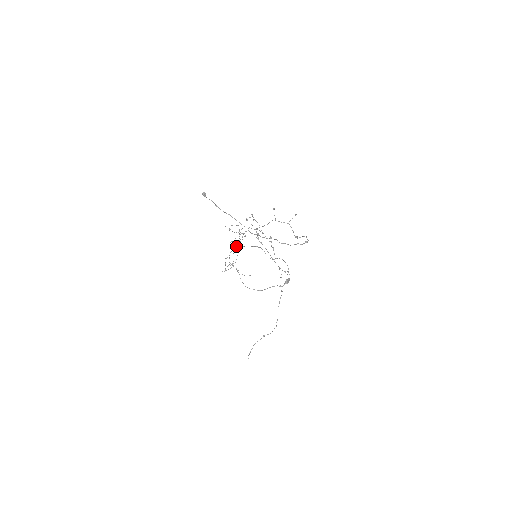
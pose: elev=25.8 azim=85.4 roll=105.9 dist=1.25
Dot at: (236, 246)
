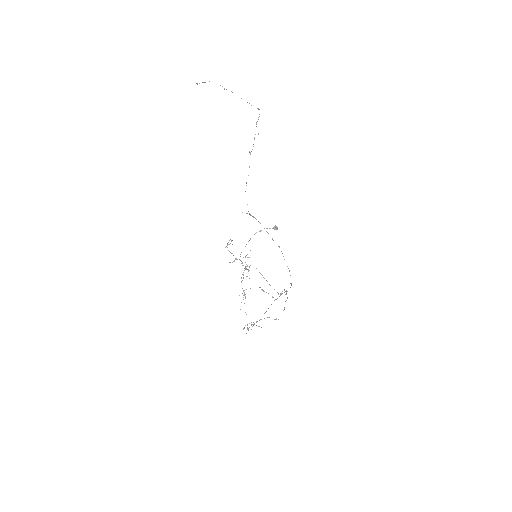
Dot at: occluded
